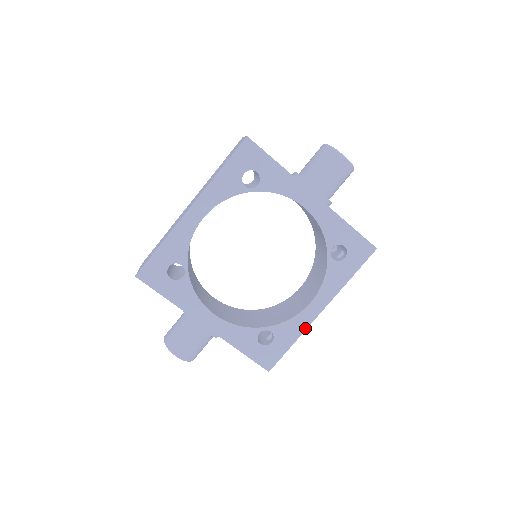
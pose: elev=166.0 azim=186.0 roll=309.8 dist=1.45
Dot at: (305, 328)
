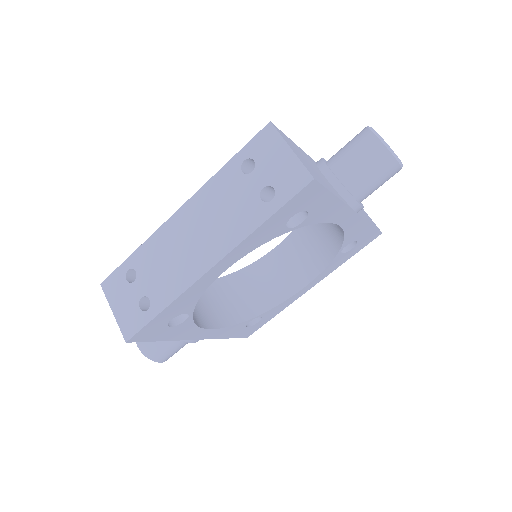
Dot at: (291, 303)
